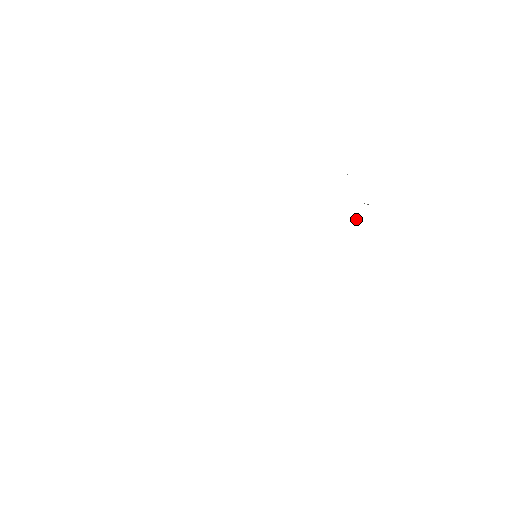
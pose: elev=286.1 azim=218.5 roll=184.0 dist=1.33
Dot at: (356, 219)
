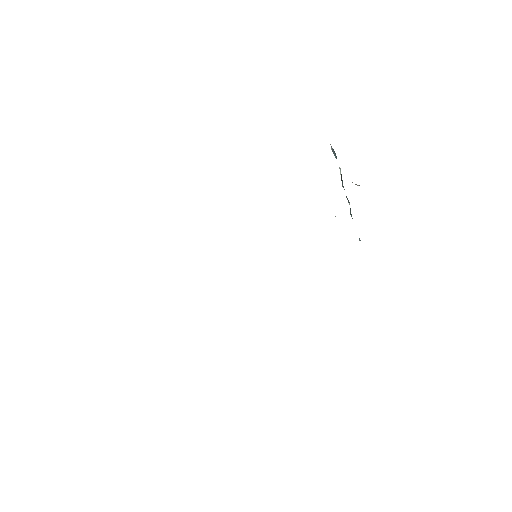
Dot at: (349, 203)
